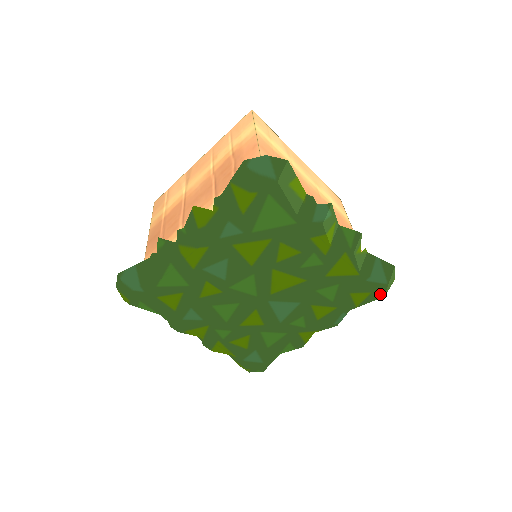
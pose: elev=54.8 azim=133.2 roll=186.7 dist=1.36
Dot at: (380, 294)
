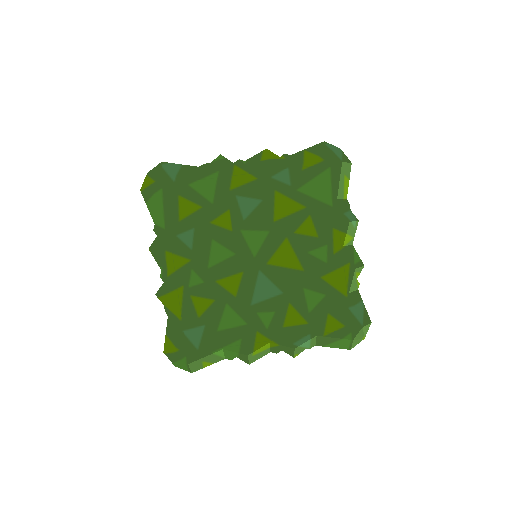
Dot at: (351, 334)
